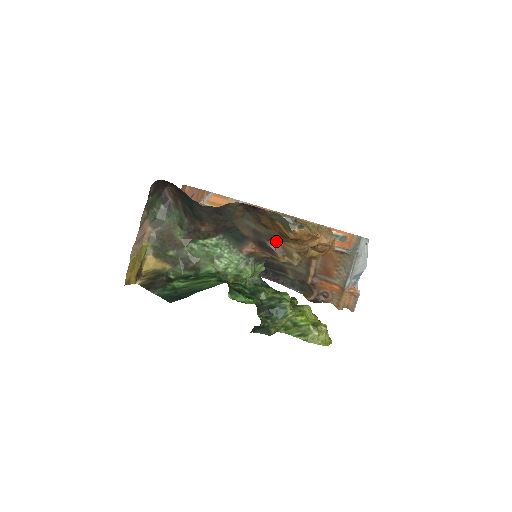
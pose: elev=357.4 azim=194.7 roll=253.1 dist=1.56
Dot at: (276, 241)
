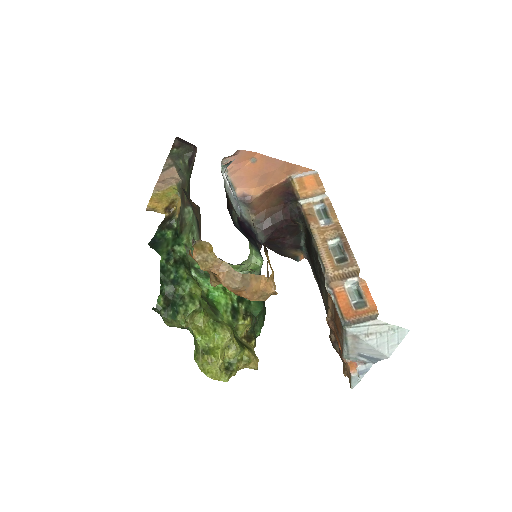
Dot at: occluded
